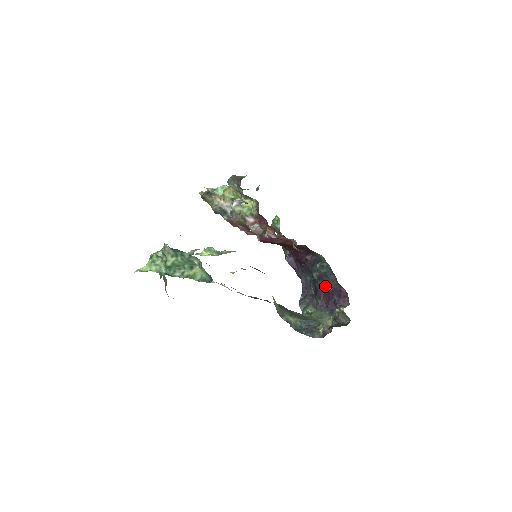
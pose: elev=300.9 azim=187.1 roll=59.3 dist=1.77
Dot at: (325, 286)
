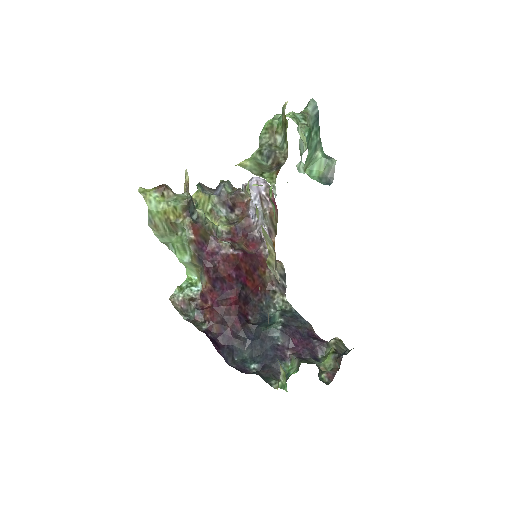
Dot at: (295, 332)
